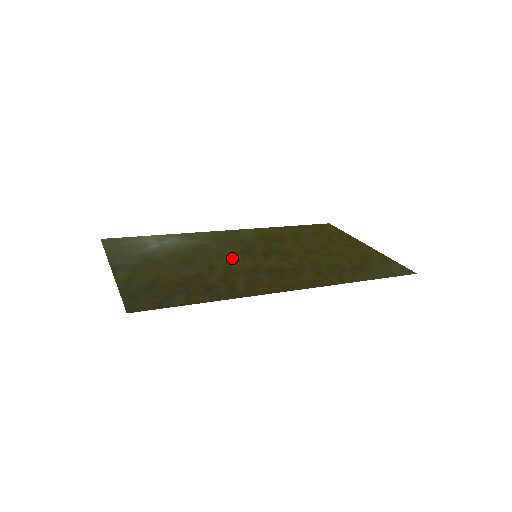
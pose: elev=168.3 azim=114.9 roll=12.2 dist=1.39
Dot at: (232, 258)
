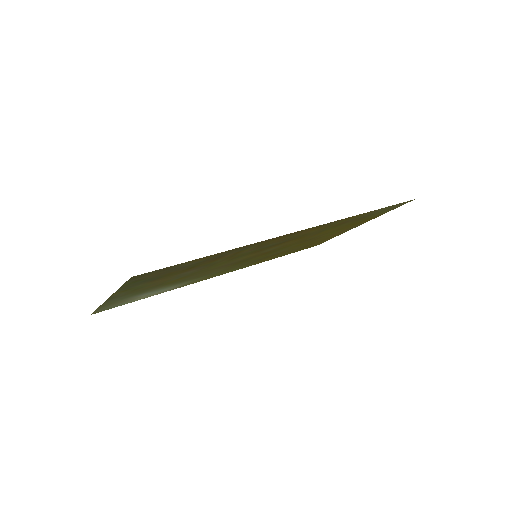
Dot at: (232, 262)
